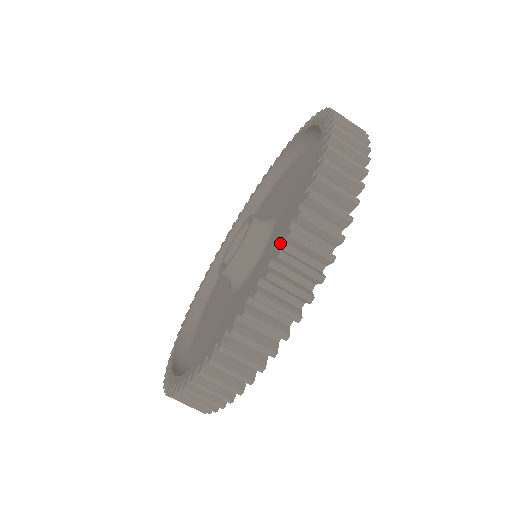
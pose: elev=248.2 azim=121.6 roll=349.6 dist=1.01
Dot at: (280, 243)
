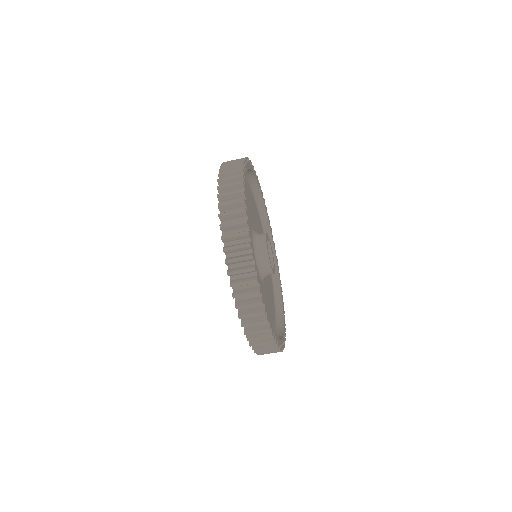
Dot at: occluded
